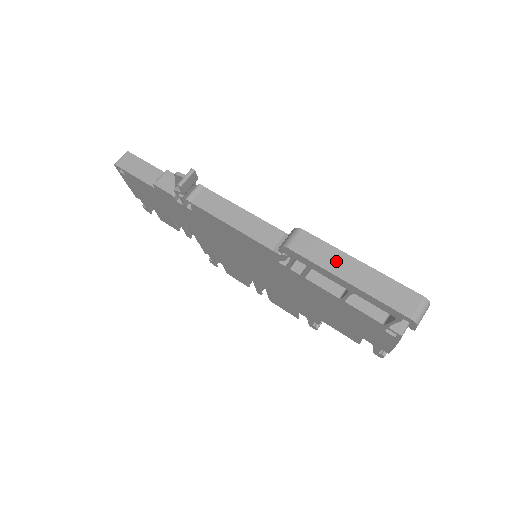
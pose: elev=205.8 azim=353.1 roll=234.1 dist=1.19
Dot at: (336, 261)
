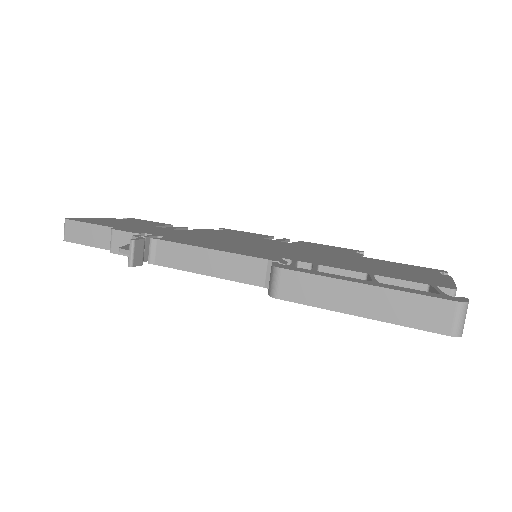
Dot at: (335, 295)
